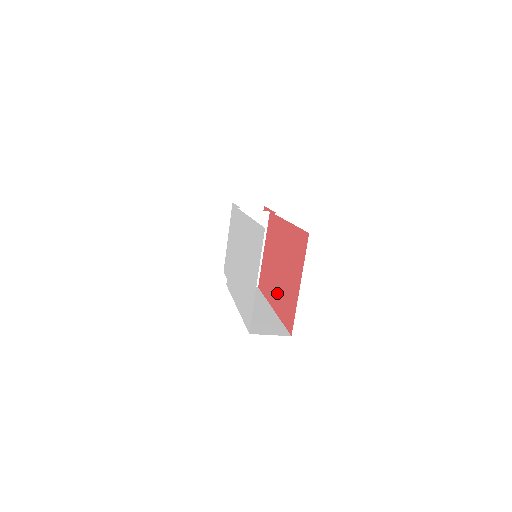
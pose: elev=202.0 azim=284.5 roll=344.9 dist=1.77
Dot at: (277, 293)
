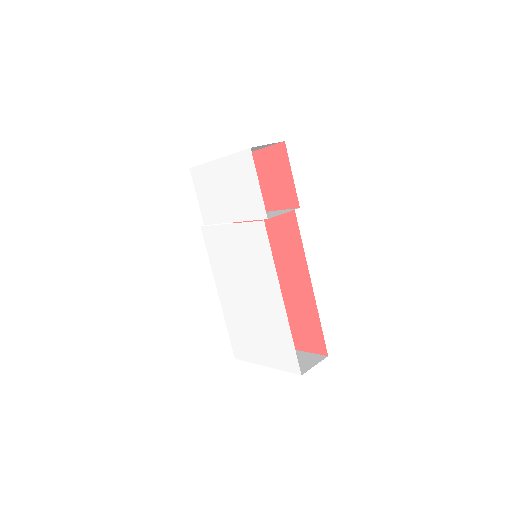
Dot at: occluded
